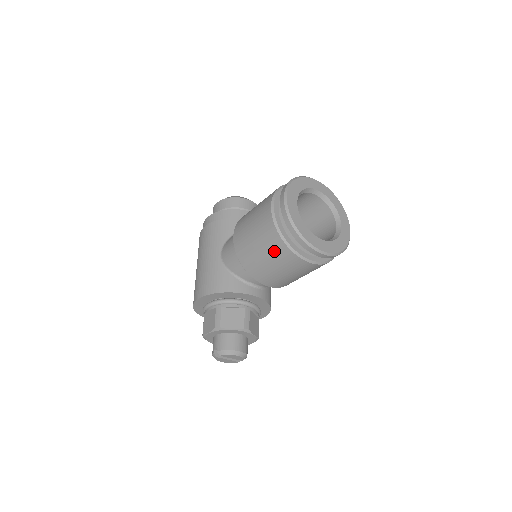
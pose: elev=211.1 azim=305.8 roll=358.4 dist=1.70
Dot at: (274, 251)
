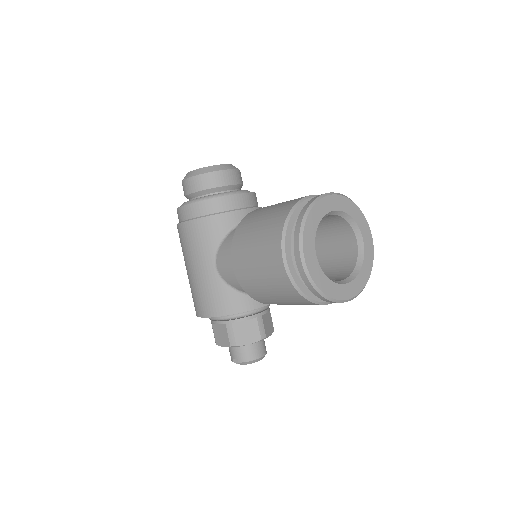
Dot at: (292, 300)
